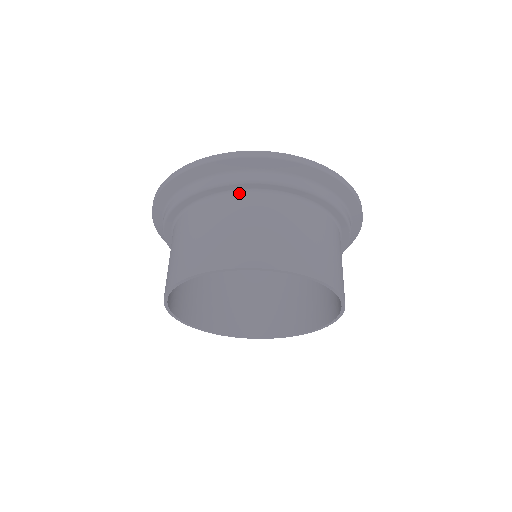
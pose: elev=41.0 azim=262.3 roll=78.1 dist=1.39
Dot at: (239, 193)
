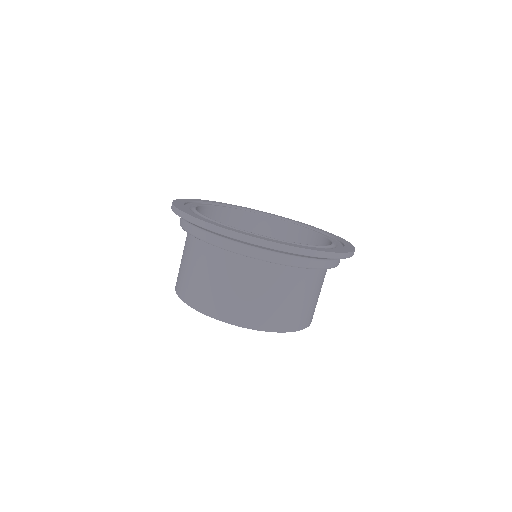
Dot at: (284, 266)
